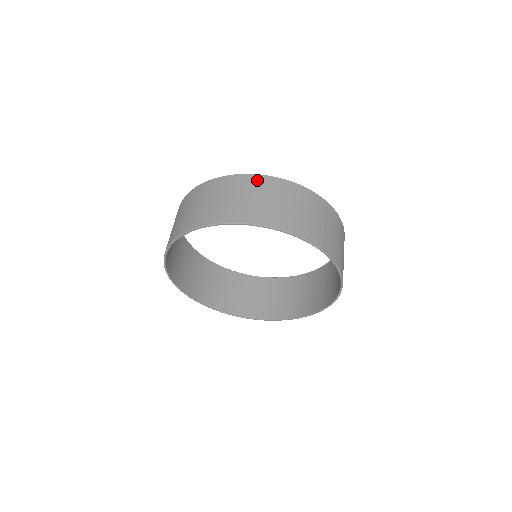
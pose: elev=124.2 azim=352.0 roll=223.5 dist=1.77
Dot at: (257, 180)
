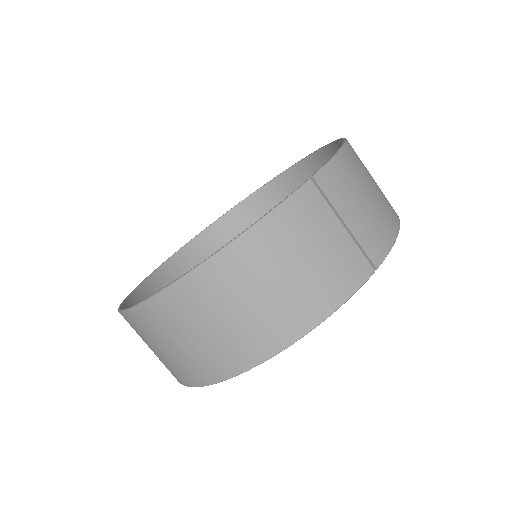
Dot at: (203, 282)
